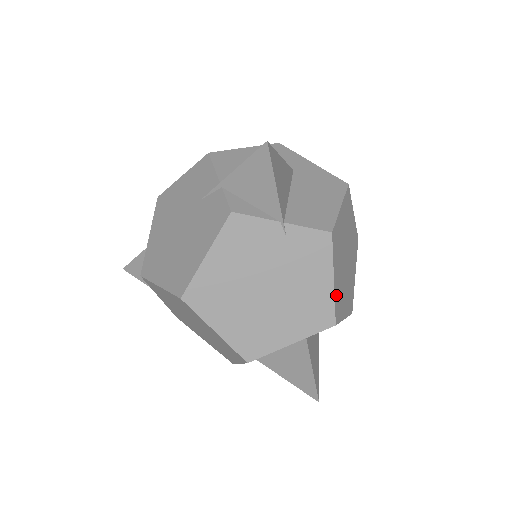
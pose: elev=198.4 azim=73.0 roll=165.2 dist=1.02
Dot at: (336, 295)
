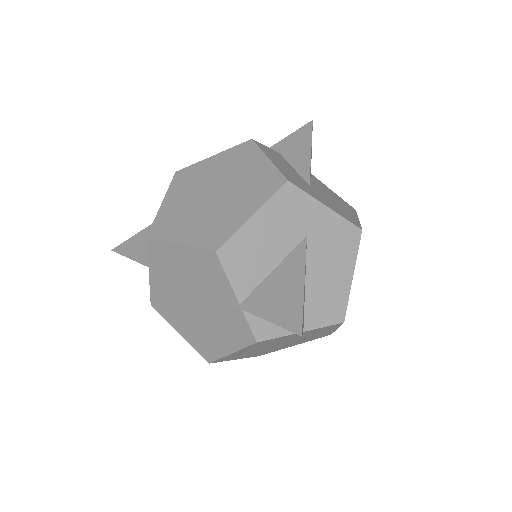
Dot at: occluded
